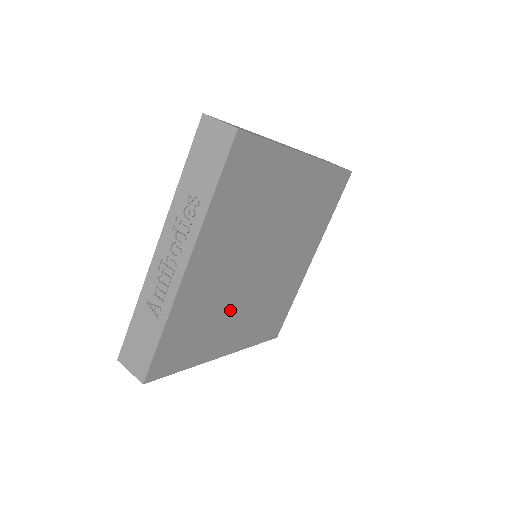
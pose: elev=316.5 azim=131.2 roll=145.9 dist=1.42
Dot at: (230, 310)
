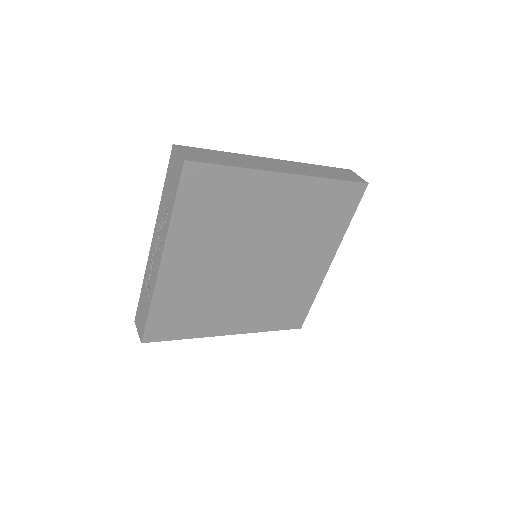
Dot at: (225, 299)
